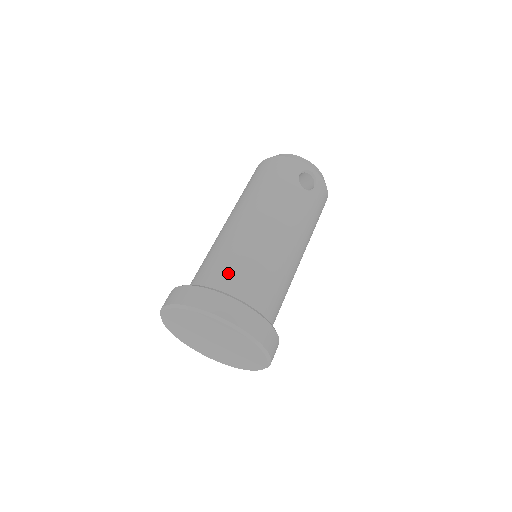
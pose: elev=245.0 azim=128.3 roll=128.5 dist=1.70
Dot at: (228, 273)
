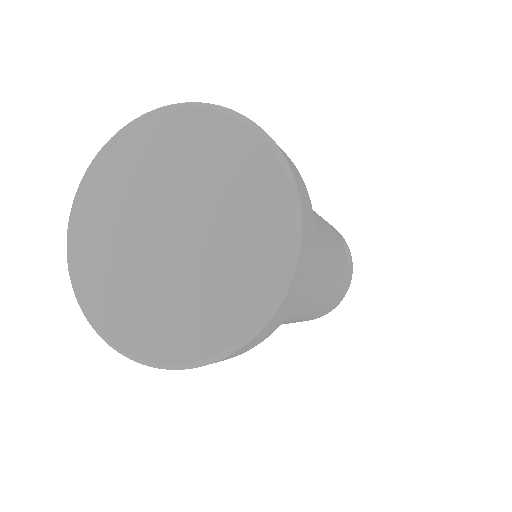
Dot at: occluded
